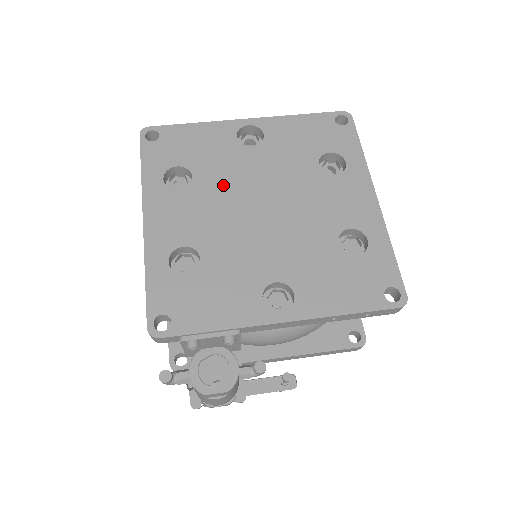
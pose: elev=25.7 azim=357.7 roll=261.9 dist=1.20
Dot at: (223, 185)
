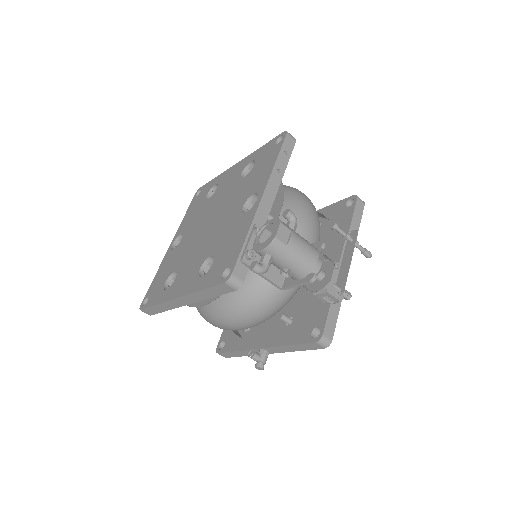
Dot at: (187, 251)
